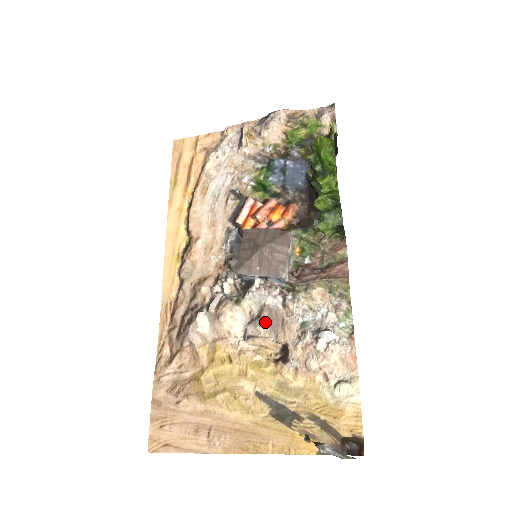
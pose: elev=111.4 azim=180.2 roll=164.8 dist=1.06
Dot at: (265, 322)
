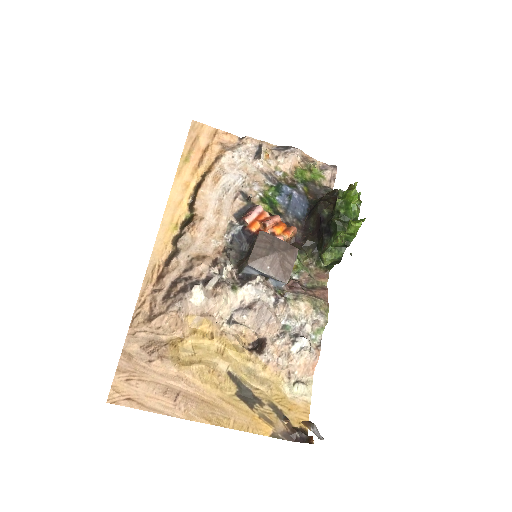
Dot at: (253, 314)
